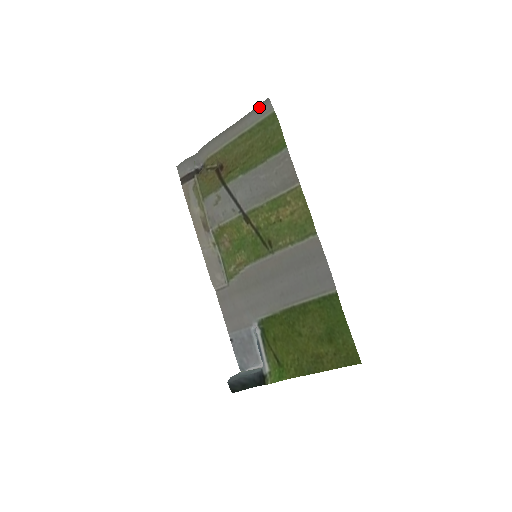
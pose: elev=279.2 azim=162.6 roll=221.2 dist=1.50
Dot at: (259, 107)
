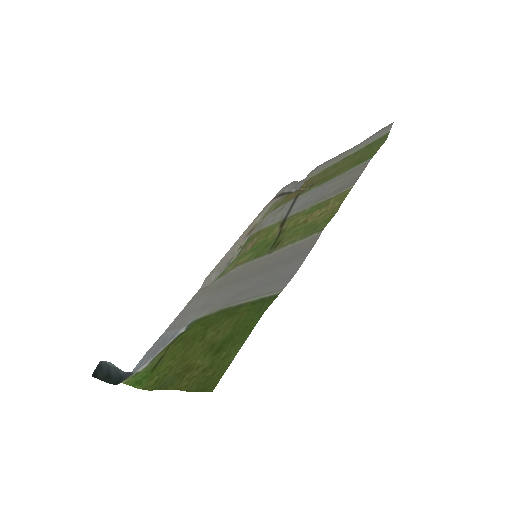
Dot at: (380, 131)
